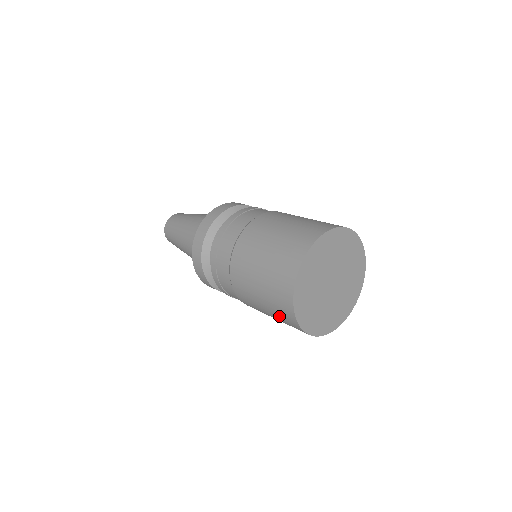
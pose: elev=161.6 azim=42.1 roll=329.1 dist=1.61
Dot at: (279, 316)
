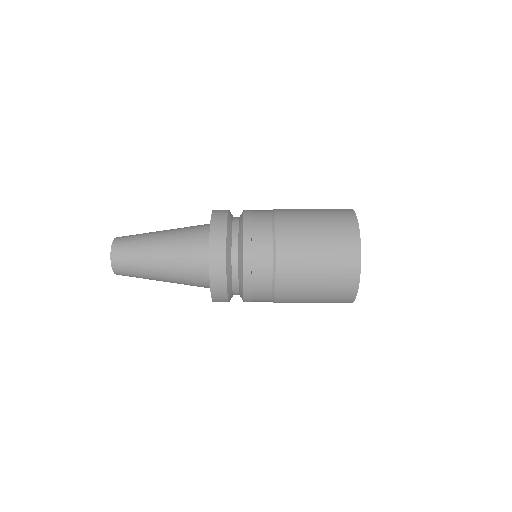
Dot at: (331, 300)
